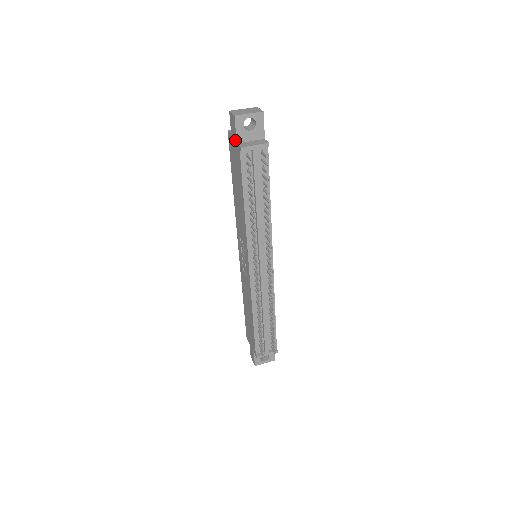
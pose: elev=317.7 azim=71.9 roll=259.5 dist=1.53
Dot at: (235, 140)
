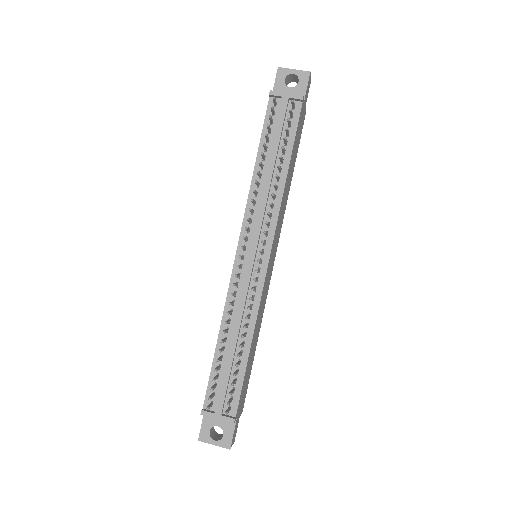
Dot at: occluded
